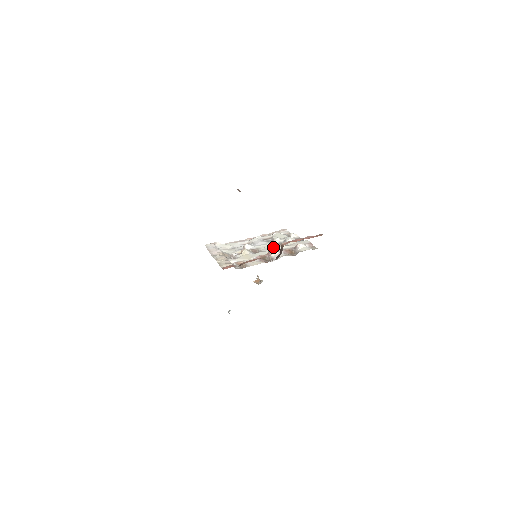
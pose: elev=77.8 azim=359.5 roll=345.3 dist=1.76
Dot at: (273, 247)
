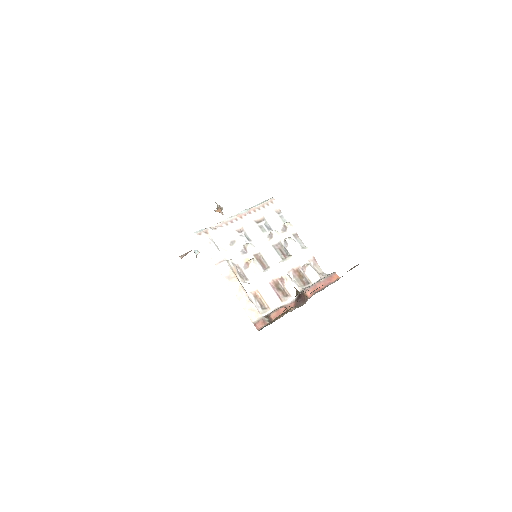
Dot at: (277, 255)
